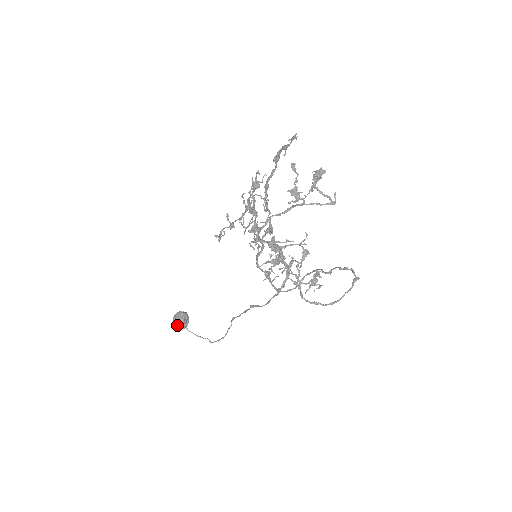
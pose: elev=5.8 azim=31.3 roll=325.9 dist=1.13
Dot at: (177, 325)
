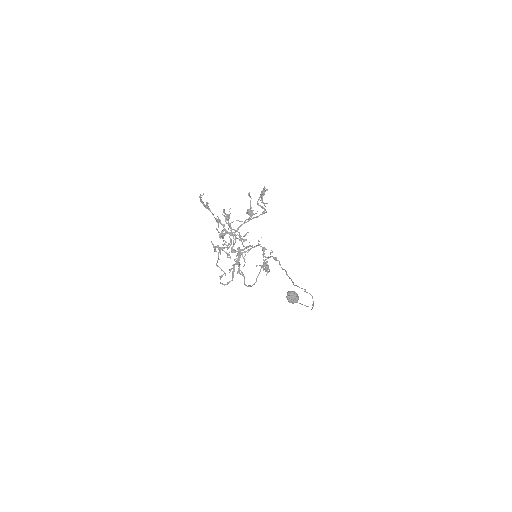
Dot at: (288, 301)
